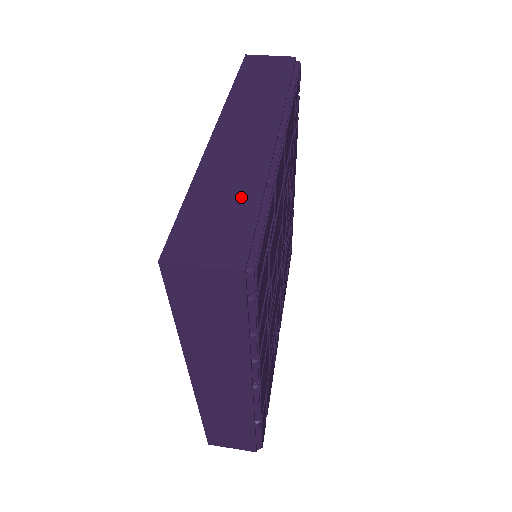
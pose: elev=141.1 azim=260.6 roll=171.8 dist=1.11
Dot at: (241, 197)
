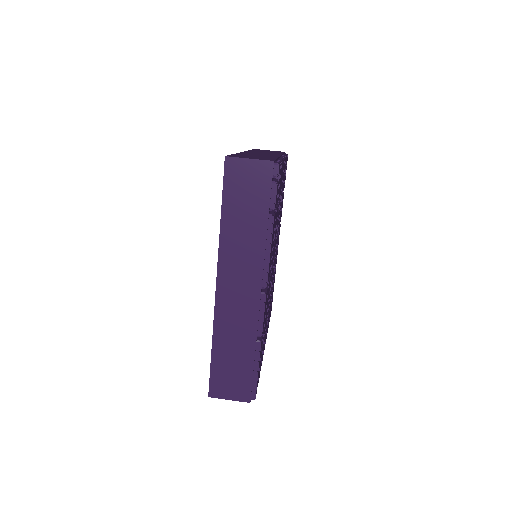
Dot at: (243, 354)
